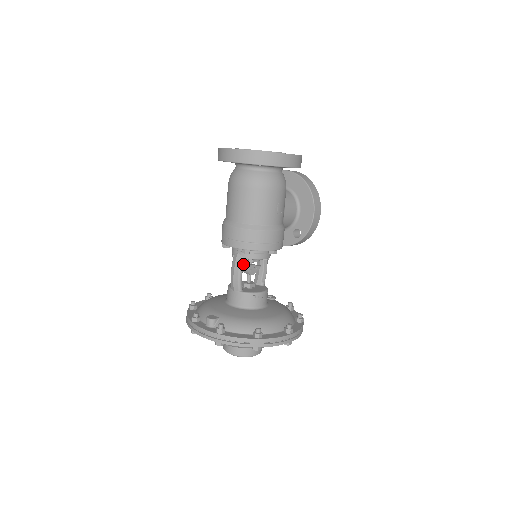
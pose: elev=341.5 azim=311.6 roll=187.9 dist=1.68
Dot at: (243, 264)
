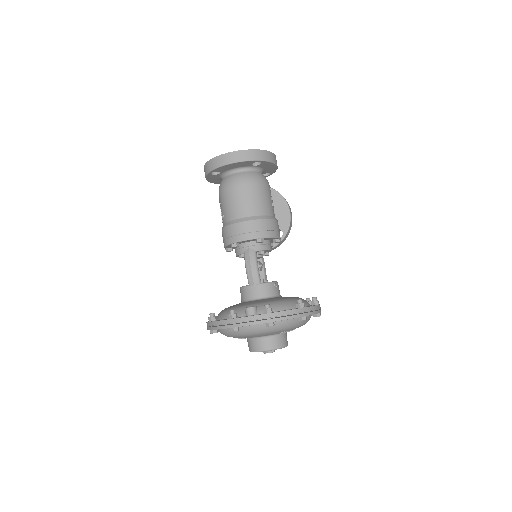
Dot at: (256, 257)
